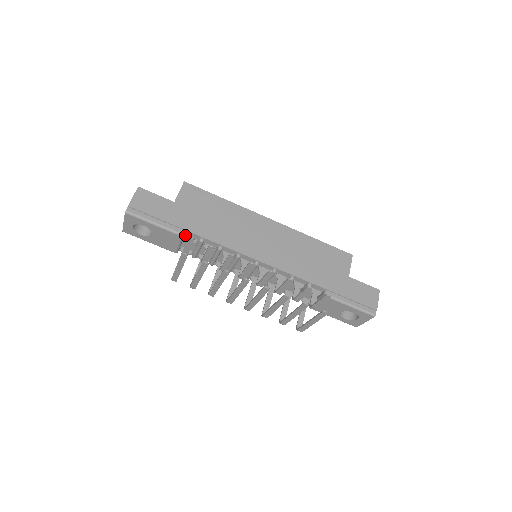
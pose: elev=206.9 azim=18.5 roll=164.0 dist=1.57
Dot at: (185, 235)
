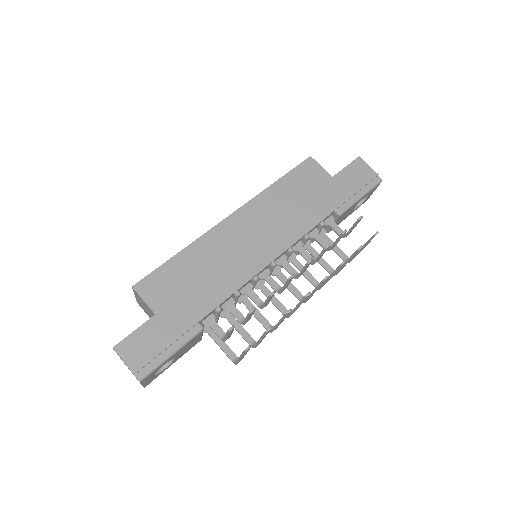
Dot at: occluded
